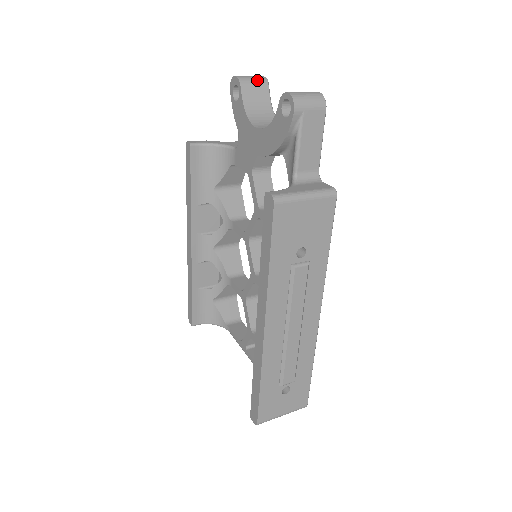
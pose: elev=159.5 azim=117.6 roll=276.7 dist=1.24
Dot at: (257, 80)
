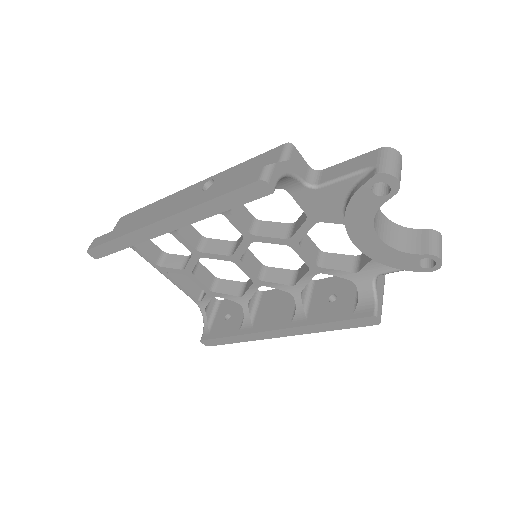
Dot at: occluded
